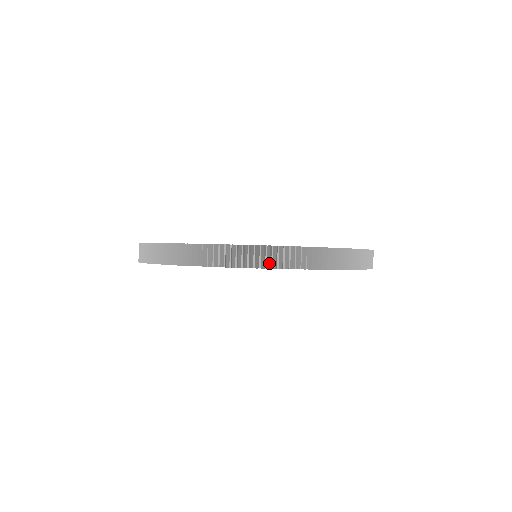
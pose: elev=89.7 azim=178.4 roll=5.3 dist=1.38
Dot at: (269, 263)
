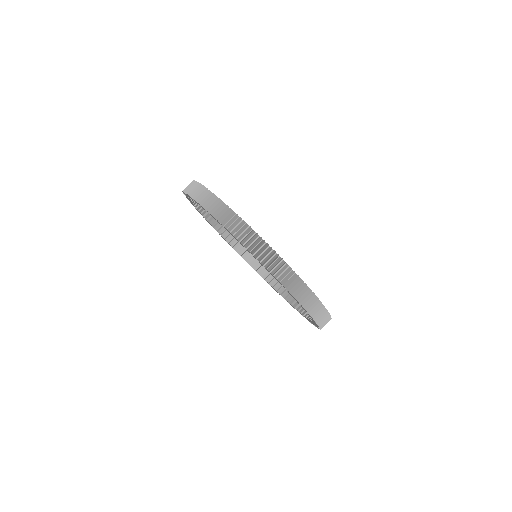
Dot at: (275, 271)
